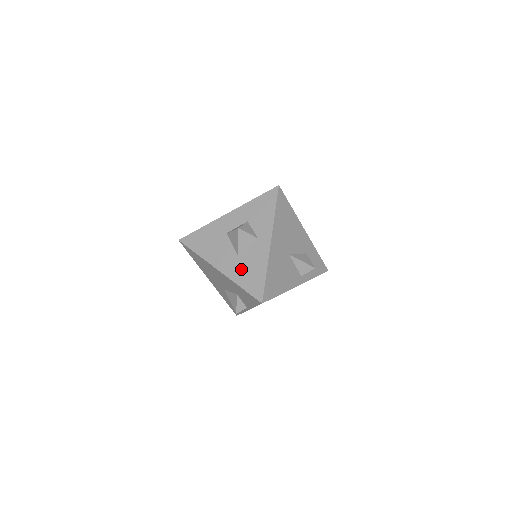
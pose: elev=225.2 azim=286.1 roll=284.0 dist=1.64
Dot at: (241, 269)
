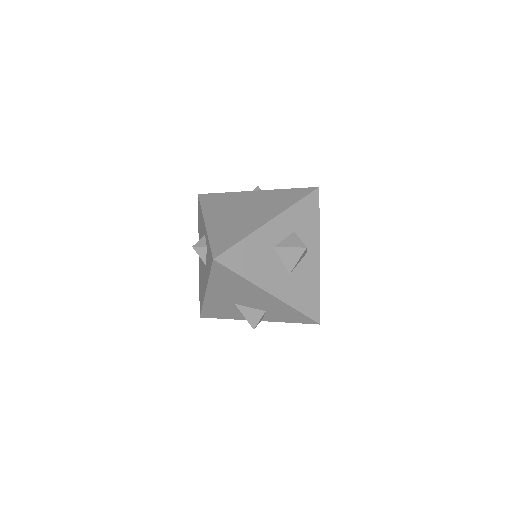
Dot at: (296, 290)
